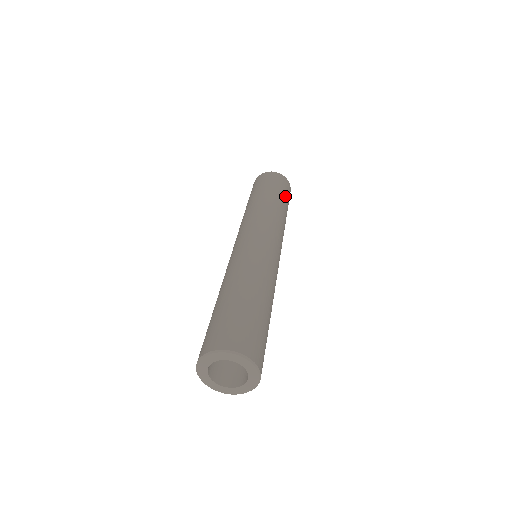
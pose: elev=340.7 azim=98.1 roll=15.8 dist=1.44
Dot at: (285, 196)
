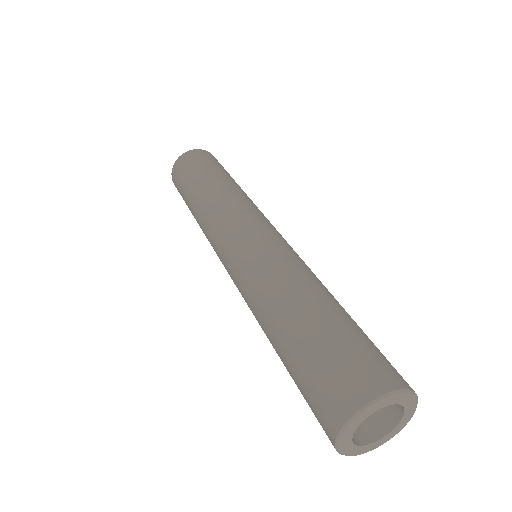
Dot at: occluded
